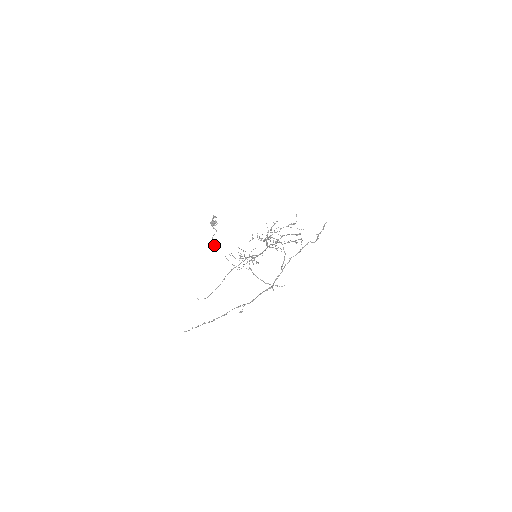
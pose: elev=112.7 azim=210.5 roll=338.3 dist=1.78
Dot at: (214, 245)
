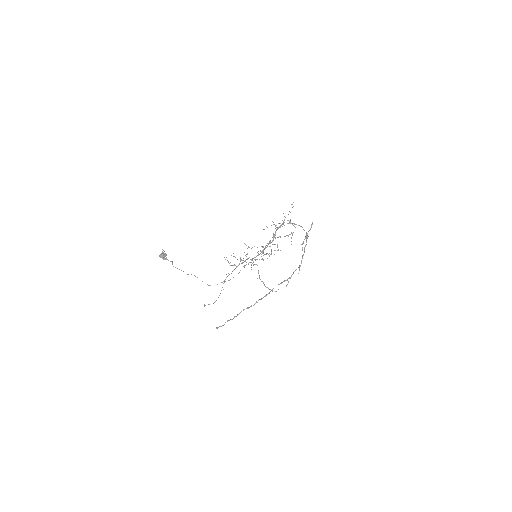
Dot at: occluded
